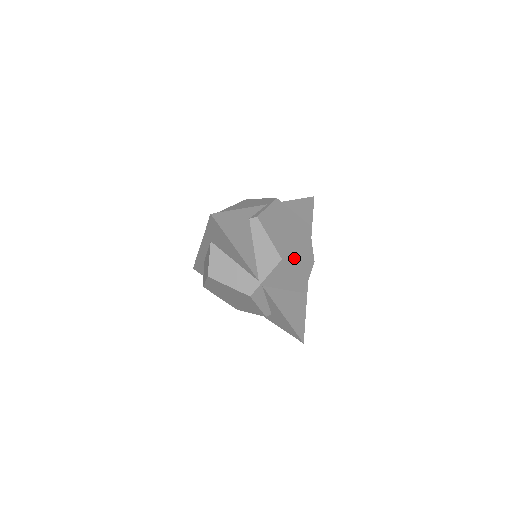
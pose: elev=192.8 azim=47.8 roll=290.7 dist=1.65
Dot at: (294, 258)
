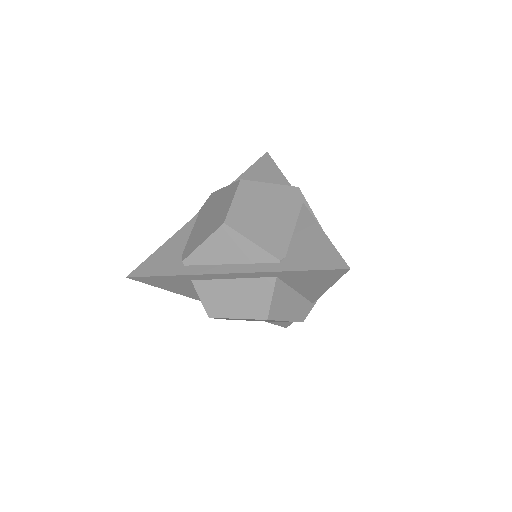
Dot at: occluded
